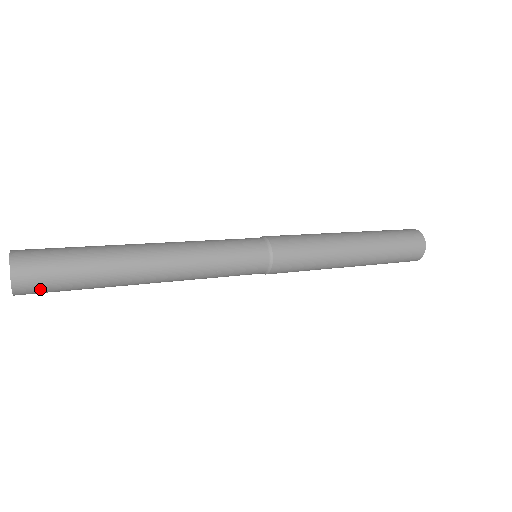
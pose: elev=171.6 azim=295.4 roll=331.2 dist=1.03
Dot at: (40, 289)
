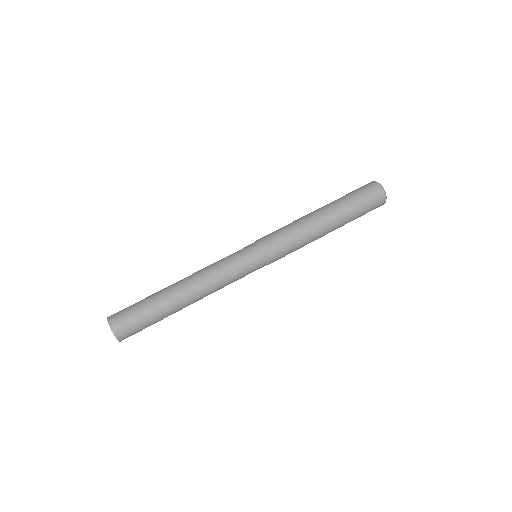
Dot at: occluded
